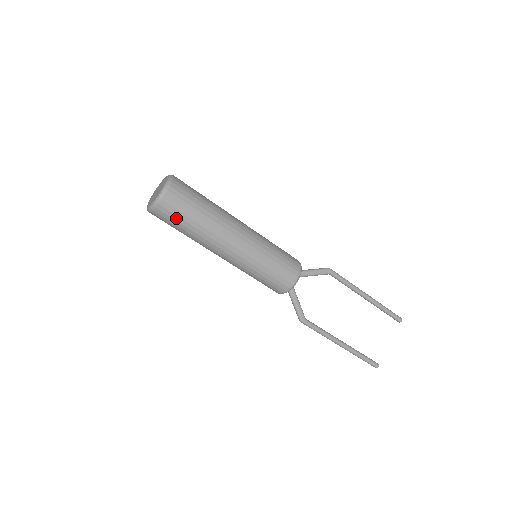
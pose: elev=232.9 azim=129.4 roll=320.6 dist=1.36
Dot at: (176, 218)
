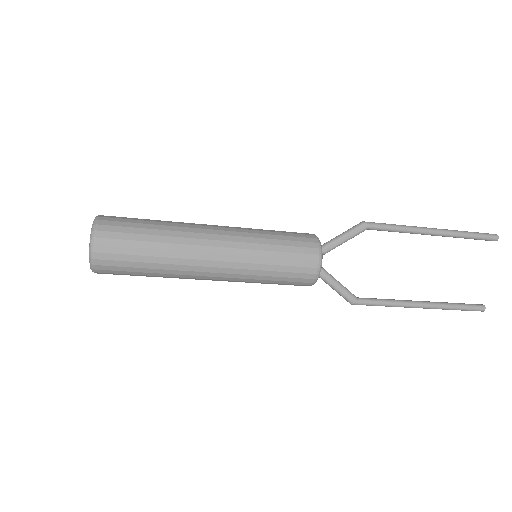
Dot at: (126, 269)
